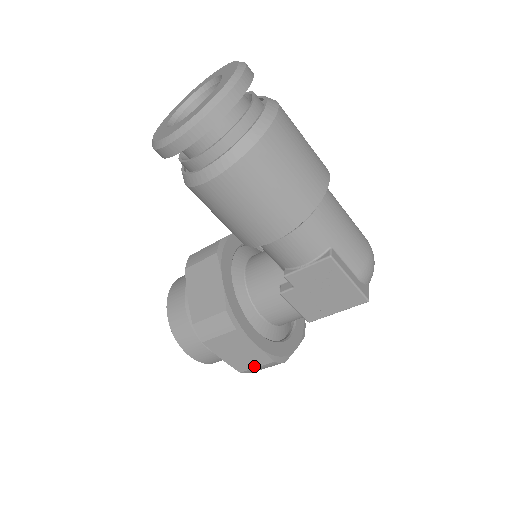
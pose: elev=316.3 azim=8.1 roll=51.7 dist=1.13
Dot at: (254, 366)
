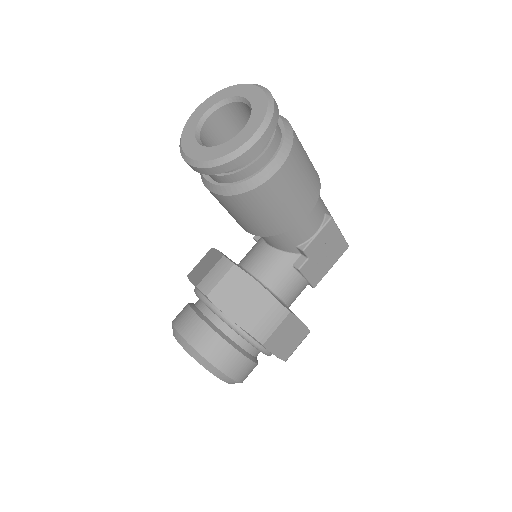
Dot at: (296, 346)
